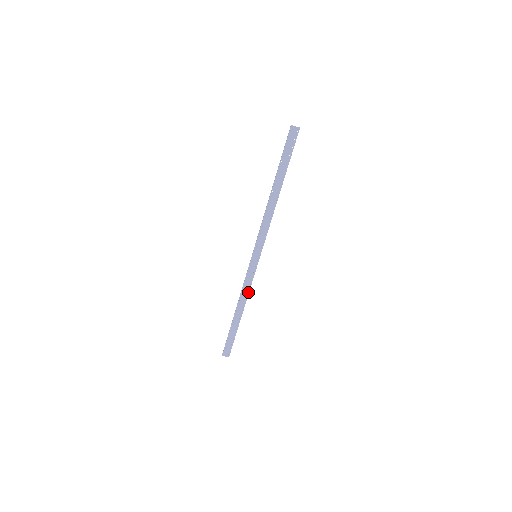
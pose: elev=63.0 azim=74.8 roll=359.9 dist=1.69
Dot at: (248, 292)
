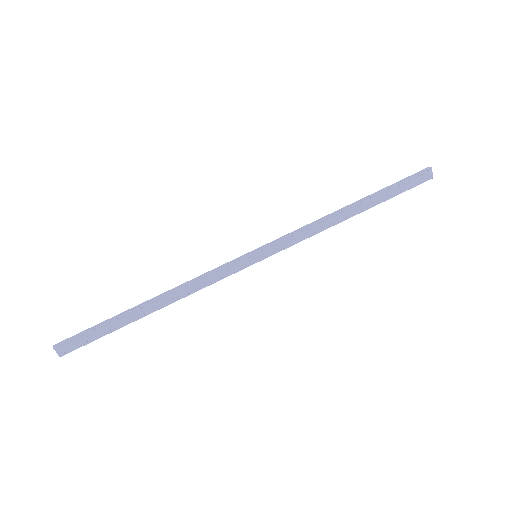
Dot at: (196, 290)
